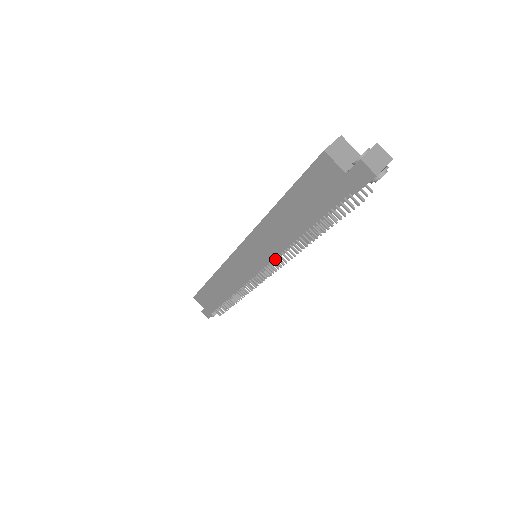
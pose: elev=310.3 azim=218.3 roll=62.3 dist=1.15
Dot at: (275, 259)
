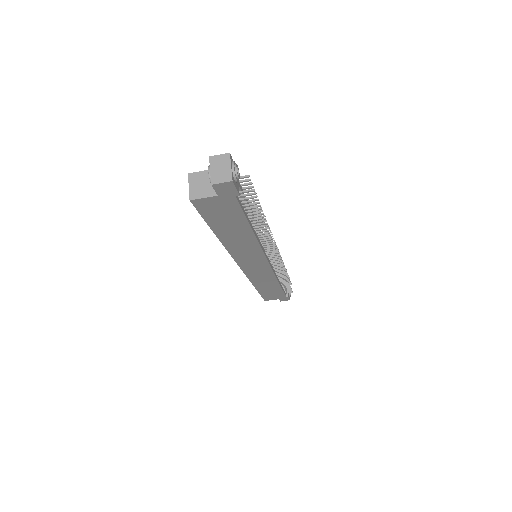
Dot at: occluded
